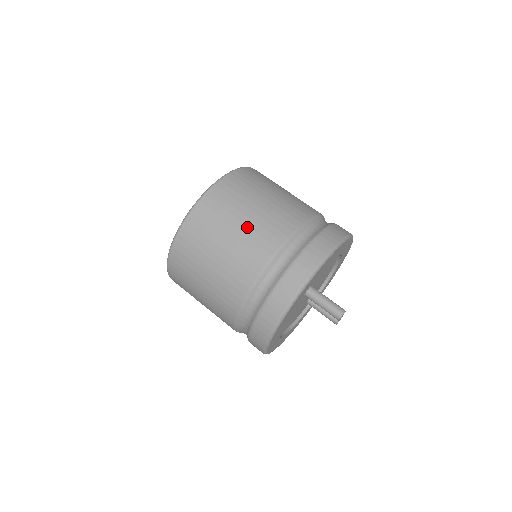
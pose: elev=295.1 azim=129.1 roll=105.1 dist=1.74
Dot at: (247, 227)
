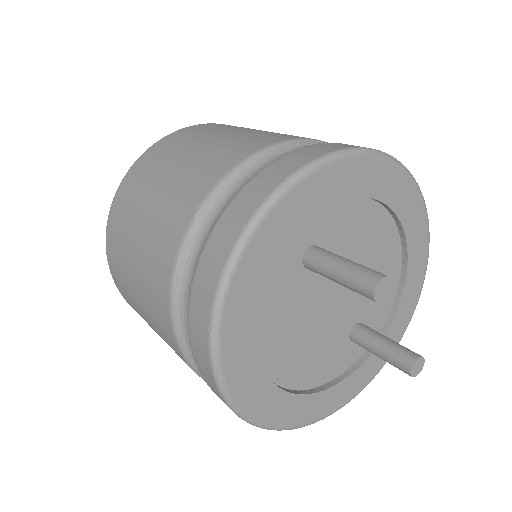
Dot at: (201, 152)
